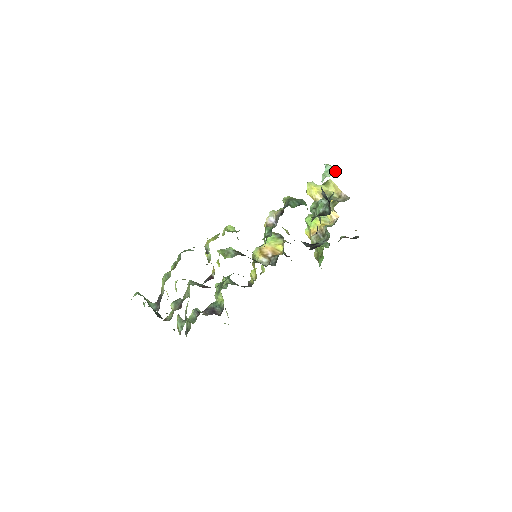
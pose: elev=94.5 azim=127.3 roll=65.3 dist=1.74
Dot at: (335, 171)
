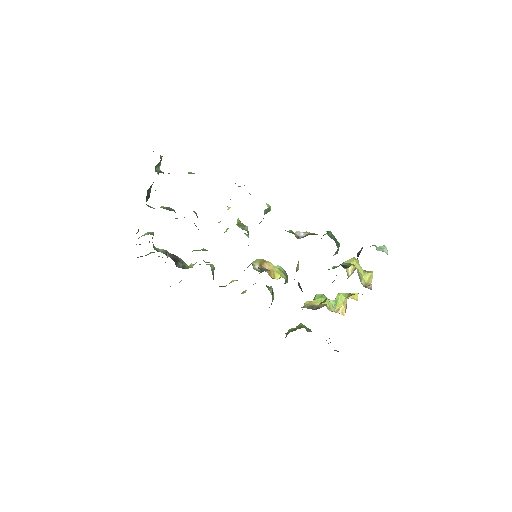
Dot at: (386, 253)
